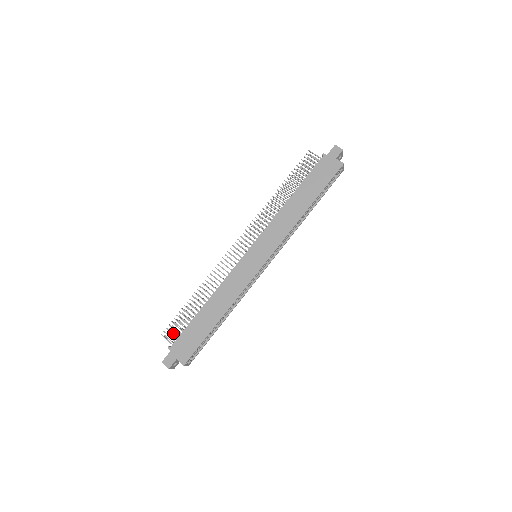
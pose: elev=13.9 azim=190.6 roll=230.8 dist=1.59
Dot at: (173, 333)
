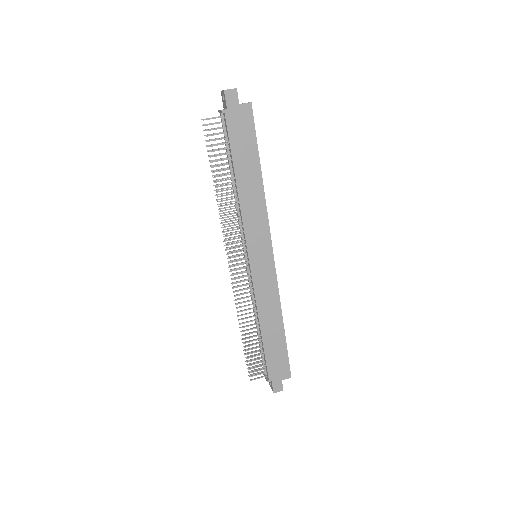
Dot at: (258, 370)
